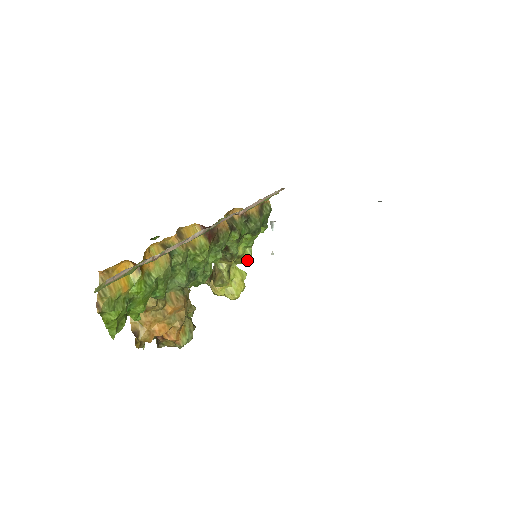
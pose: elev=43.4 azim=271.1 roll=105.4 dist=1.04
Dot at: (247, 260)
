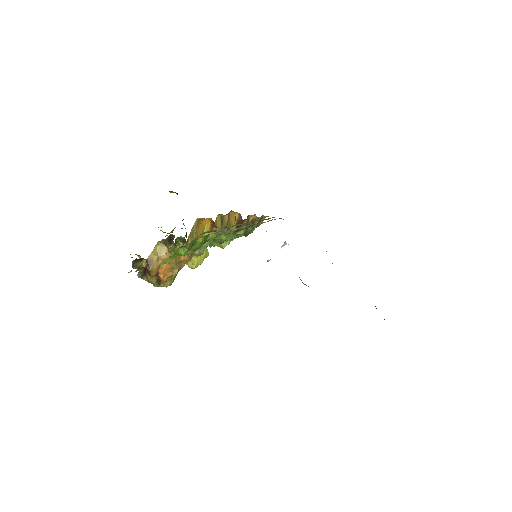
Dot at: (221, 247)
